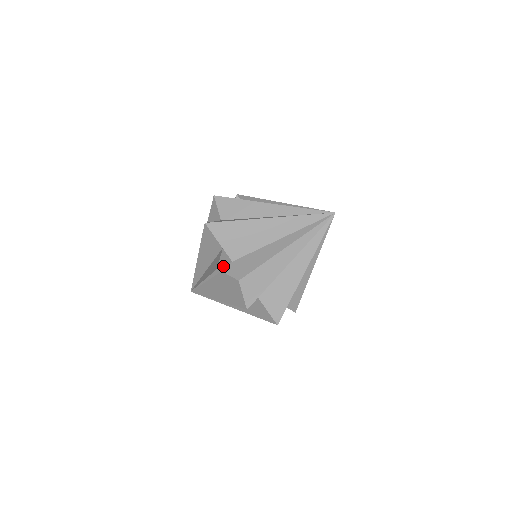
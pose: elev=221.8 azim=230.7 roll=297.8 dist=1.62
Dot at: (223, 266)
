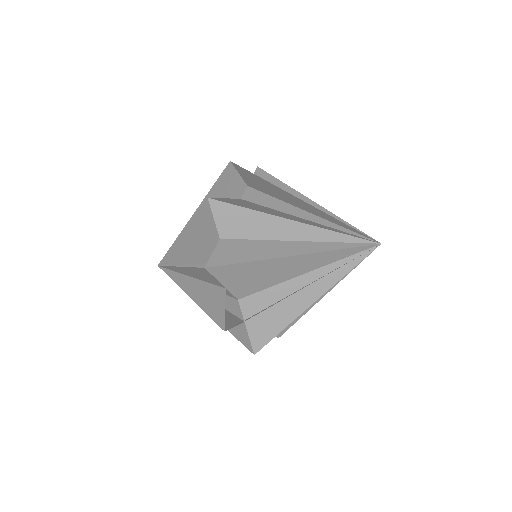
Dot at: occluded
